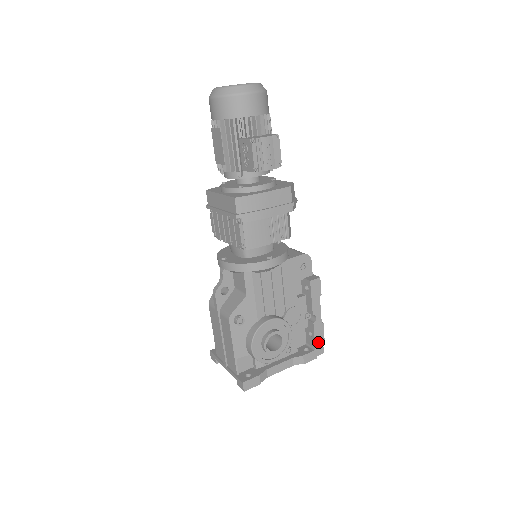
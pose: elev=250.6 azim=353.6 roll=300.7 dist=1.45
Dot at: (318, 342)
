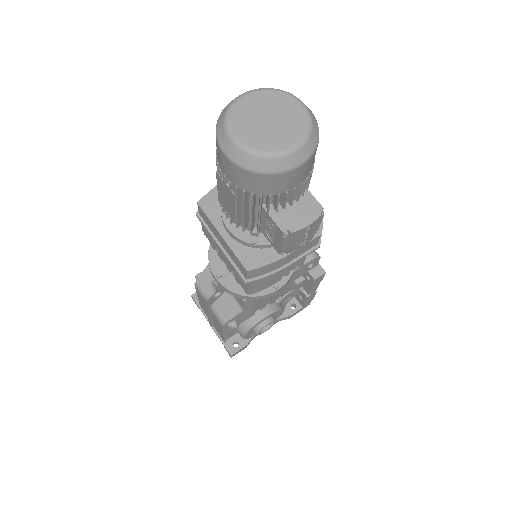
Dot at: (307, 303)
